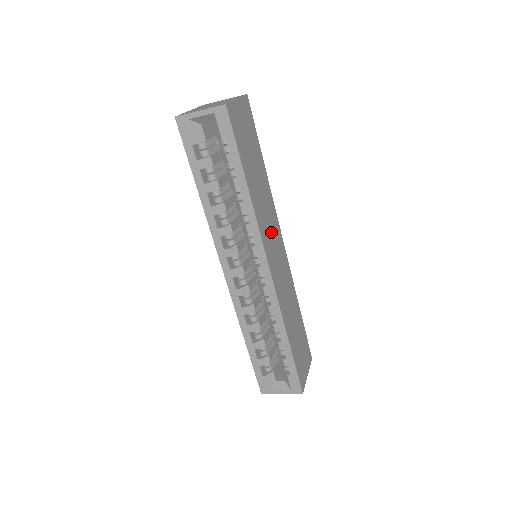
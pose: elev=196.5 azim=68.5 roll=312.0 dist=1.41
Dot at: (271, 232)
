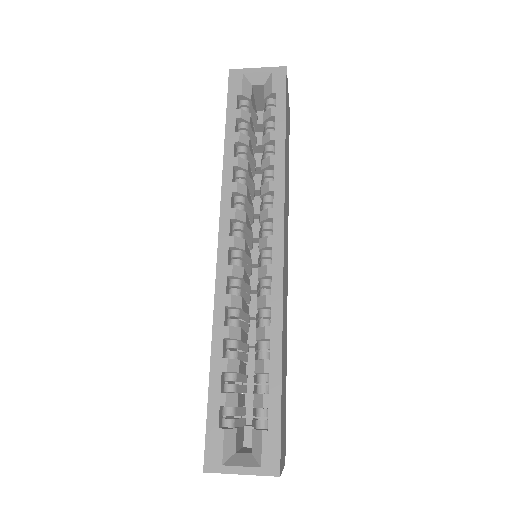
Dot at: (286, 224)
